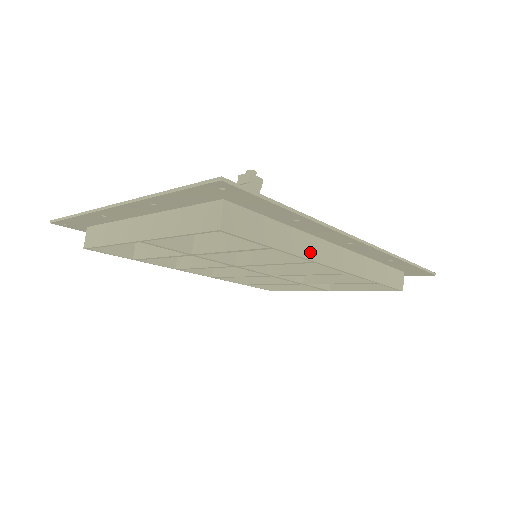
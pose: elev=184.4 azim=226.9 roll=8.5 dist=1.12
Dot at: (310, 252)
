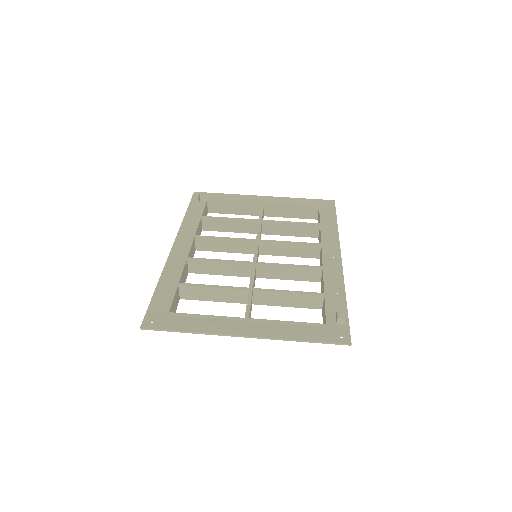
Dot at: occluded
